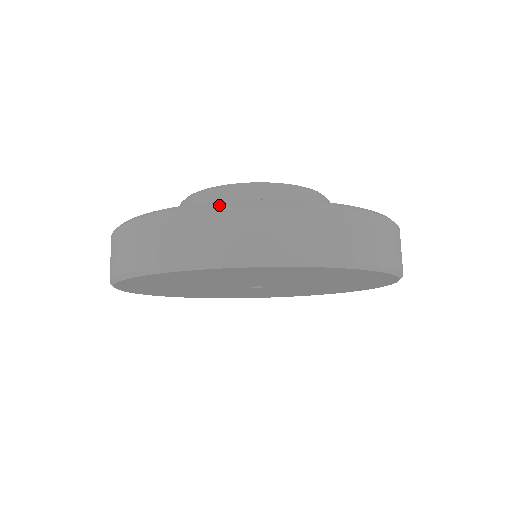
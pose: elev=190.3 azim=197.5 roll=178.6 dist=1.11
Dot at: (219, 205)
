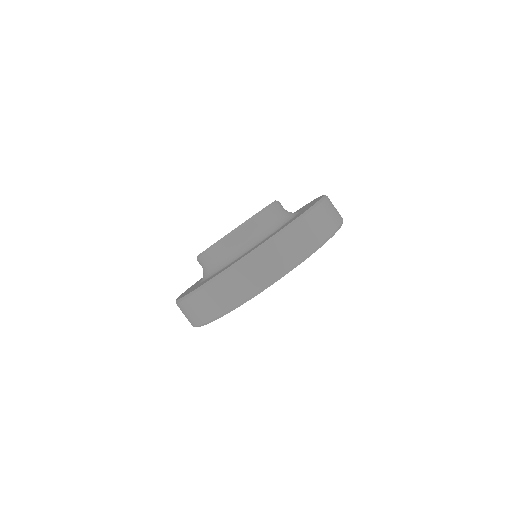
Dot at: (291, 226)
